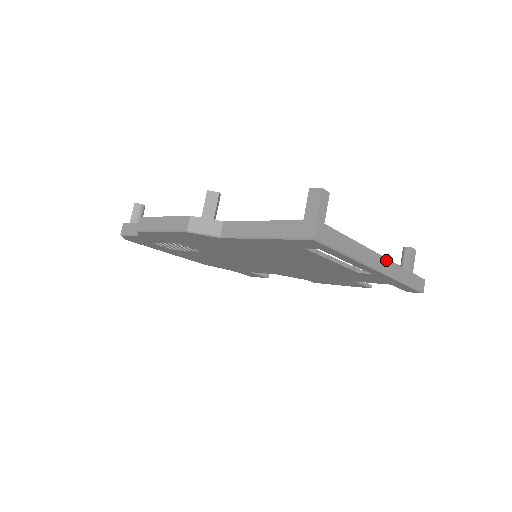
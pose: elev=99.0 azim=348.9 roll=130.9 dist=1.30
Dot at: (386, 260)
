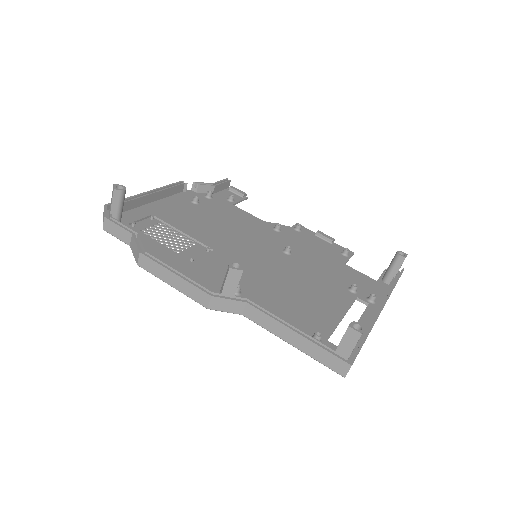
Dot at: occluded
